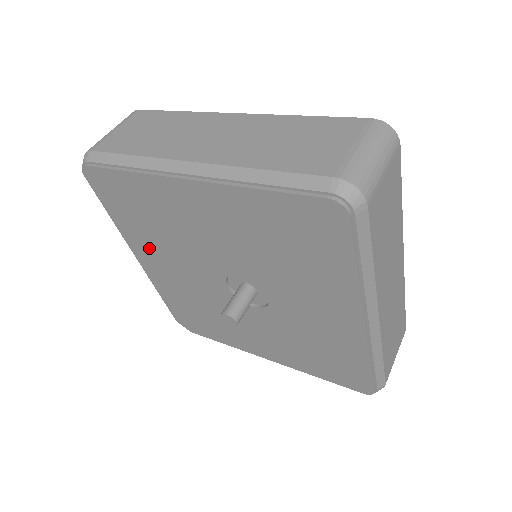
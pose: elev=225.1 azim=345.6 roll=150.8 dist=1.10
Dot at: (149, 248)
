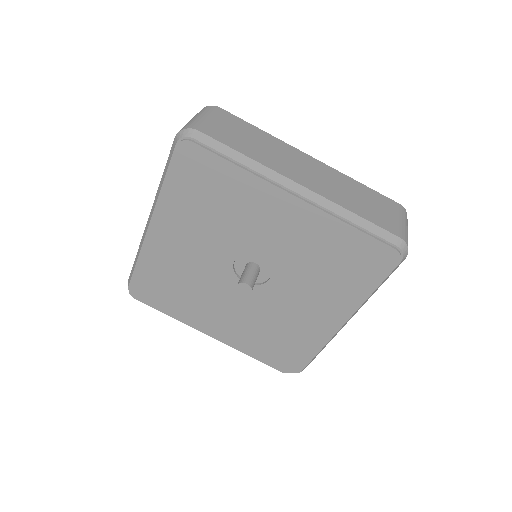
Dot at: (200, 314)
